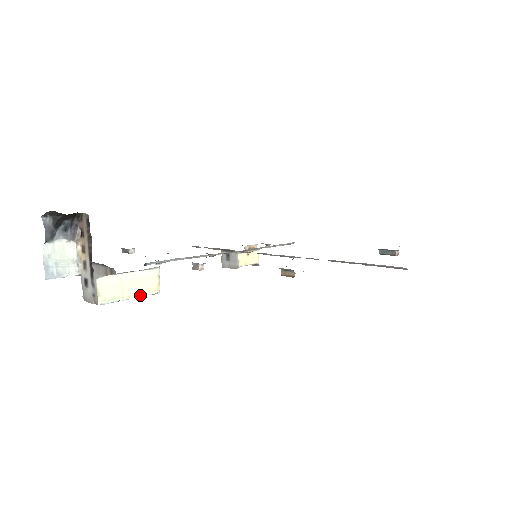
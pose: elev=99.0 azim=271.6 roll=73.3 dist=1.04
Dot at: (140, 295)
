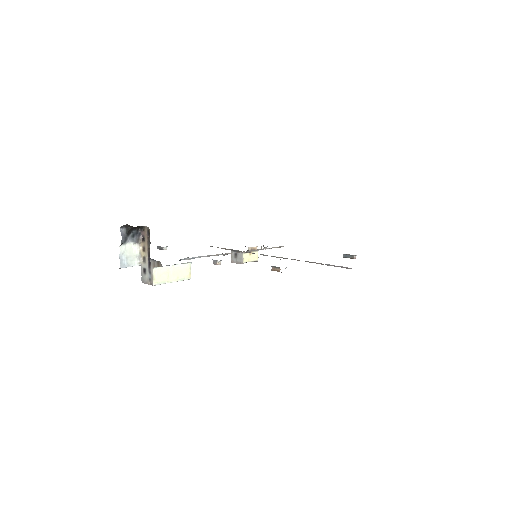
Dot at: (179, 280)
